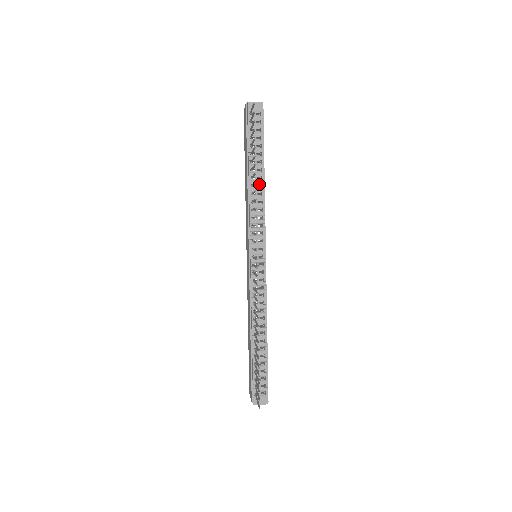
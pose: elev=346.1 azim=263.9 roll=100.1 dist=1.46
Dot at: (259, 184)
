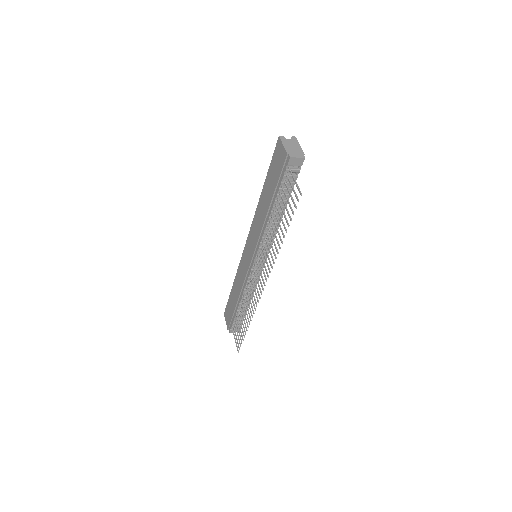
Dot at: occluded
